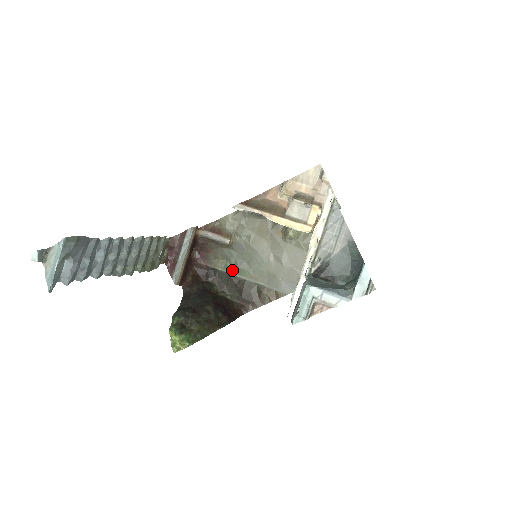
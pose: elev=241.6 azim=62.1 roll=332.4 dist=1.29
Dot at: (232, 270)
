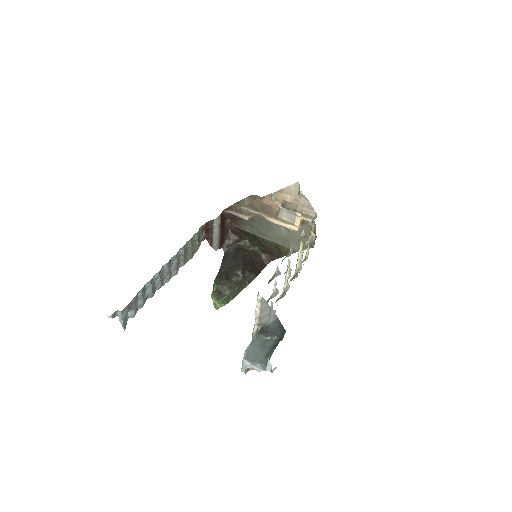
Dot at: (256, 233)
